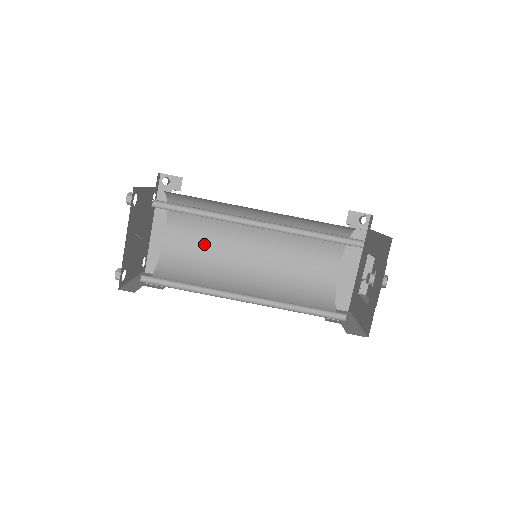
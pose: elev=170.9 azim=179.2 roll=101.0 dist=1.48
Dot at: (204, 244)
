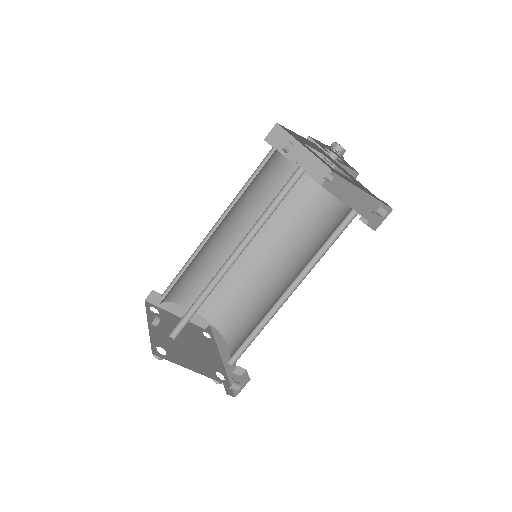
Dot at: (255, 320)
